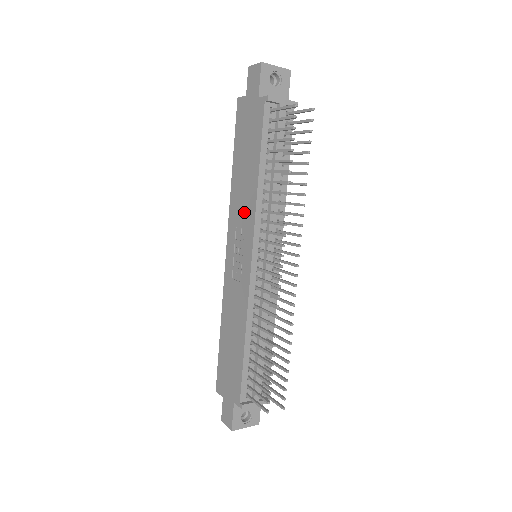
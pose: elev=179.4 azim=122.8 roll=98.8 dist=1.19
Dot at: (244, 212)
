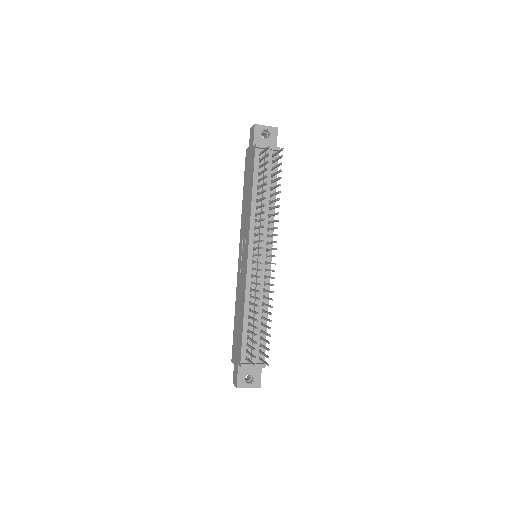
Dot at: (246, 224)
